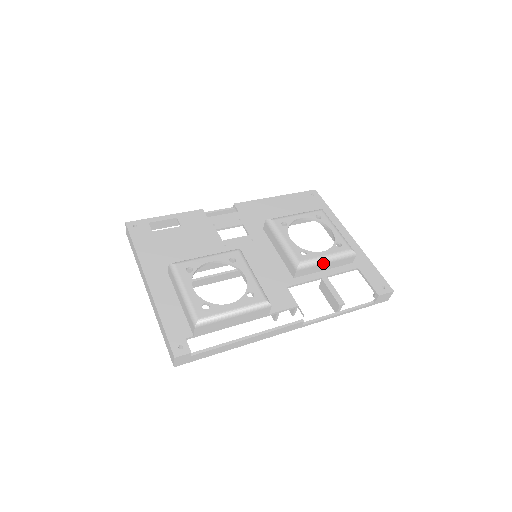
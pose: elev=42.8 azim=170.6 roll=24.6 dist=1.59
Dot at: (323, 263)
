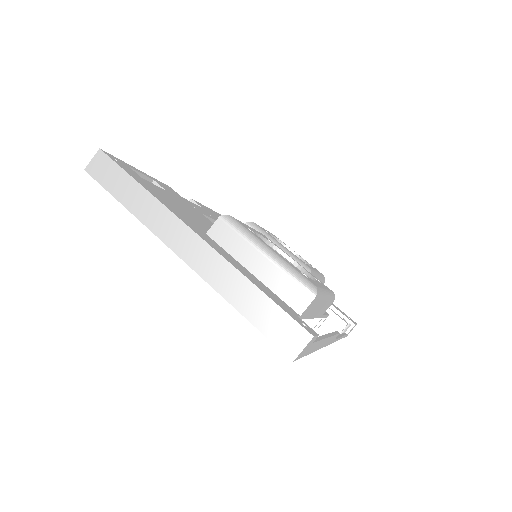
Dot at: occluded
